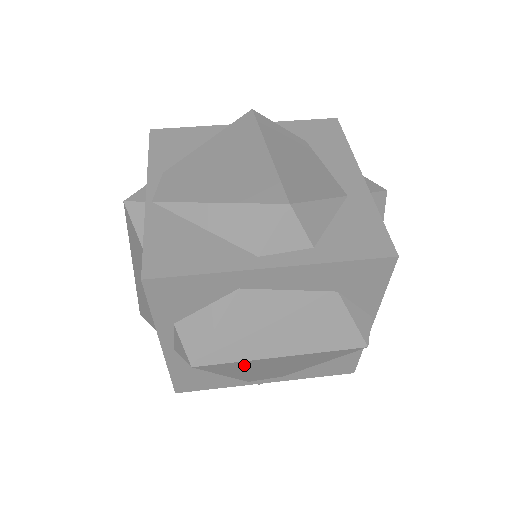
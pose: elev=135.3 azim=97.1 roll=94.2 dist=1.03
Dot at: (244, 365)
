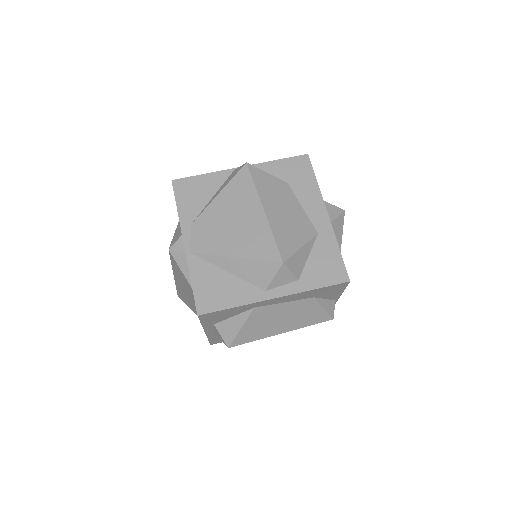
Dot at: occluded
